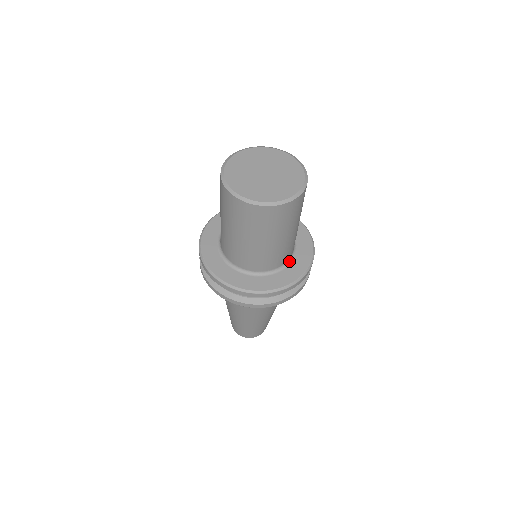
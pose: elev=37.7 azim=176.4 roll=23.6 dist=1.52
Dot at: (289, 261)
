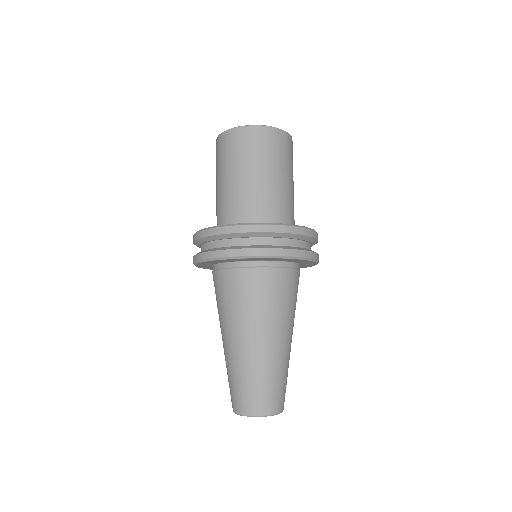
Dot at: occluded
